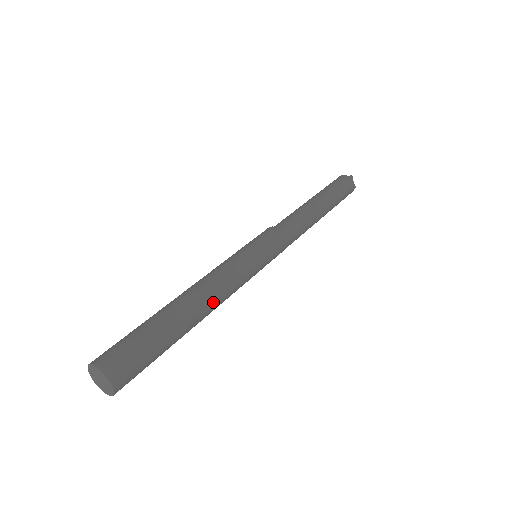
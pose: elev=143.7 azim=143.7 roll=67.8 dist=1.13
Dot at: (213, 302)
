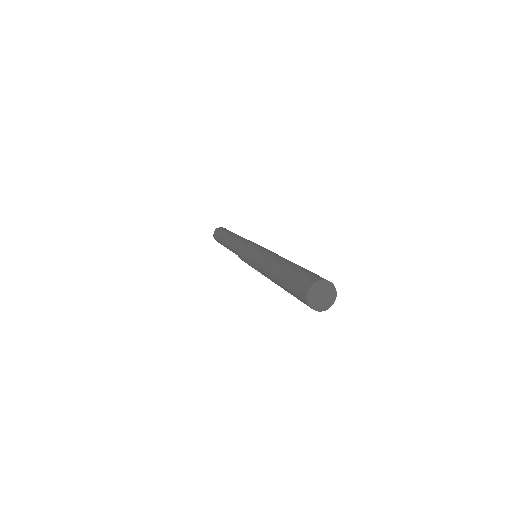
Dot at: (282, 257)
